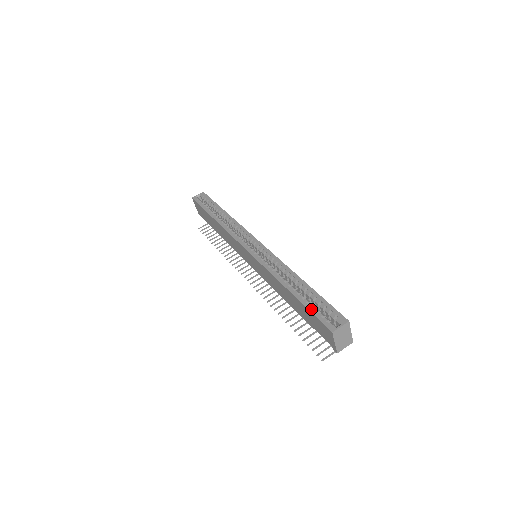
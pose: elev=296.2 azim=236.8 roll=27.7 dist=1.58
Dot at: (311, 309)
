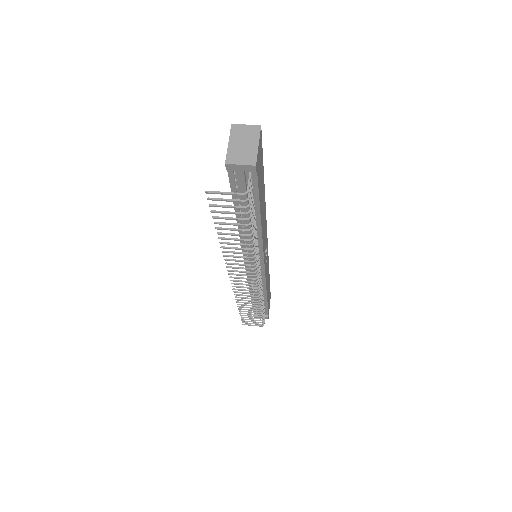
Dot at: occluded
